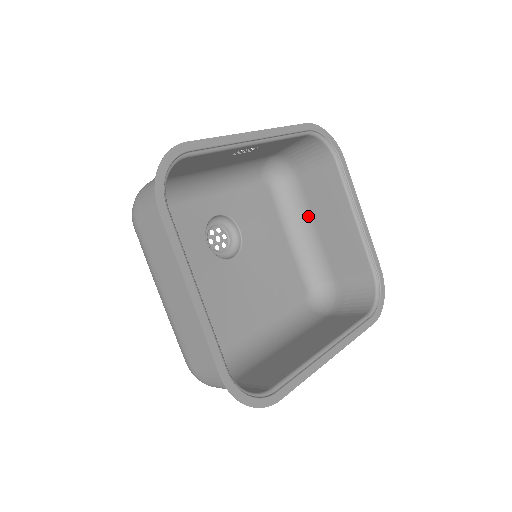
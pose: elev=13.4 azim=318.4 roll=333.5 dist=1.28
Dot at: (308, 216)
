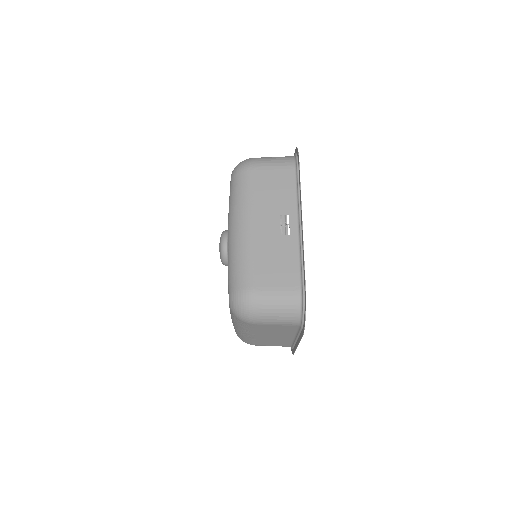
Dot at: occluded
